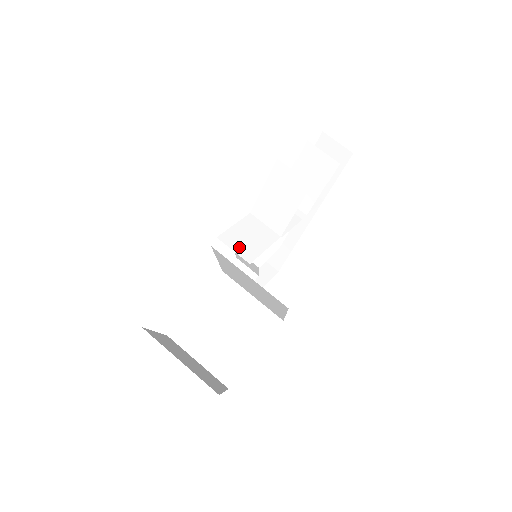
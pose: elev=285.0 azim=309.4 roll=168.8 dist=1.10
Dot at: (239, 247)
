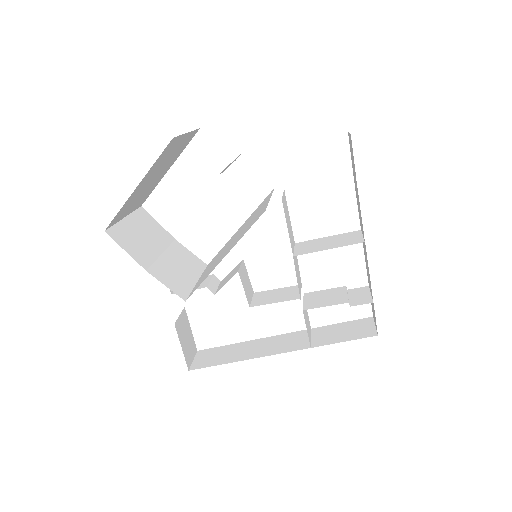
Dot at: (285, 202)
